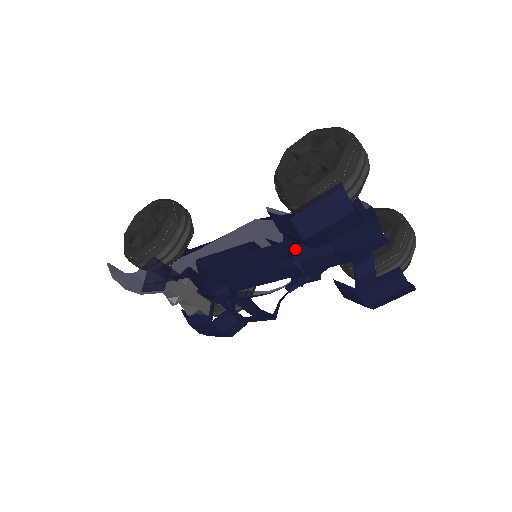
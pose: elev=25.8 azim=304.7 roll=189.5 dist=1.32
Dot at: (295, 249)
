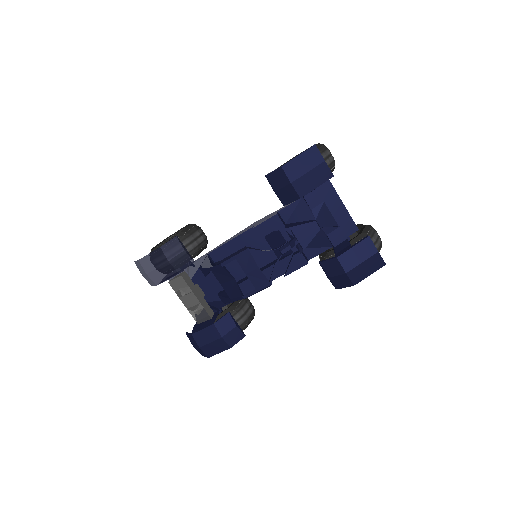
Dot at: (286, 225)
